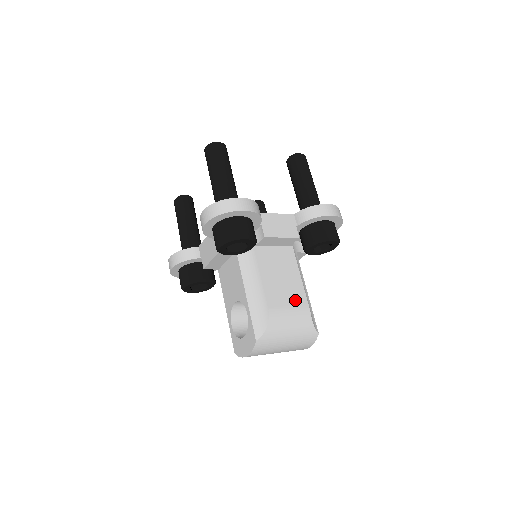
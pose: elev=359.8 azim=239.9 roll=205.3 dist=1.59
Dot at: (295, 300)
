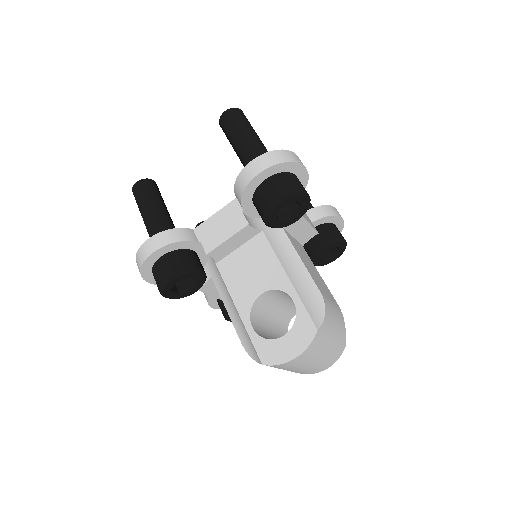
Dot at: (330, 296)
